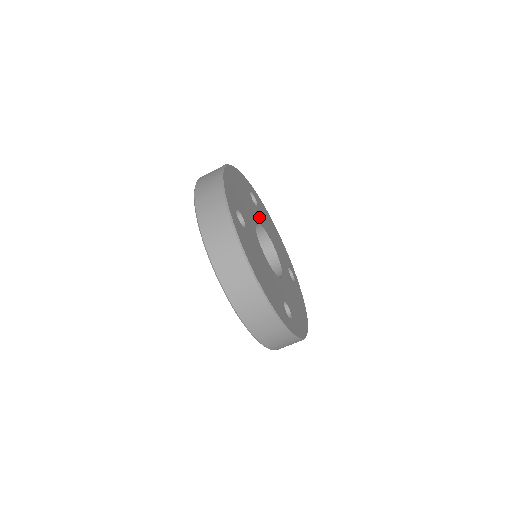
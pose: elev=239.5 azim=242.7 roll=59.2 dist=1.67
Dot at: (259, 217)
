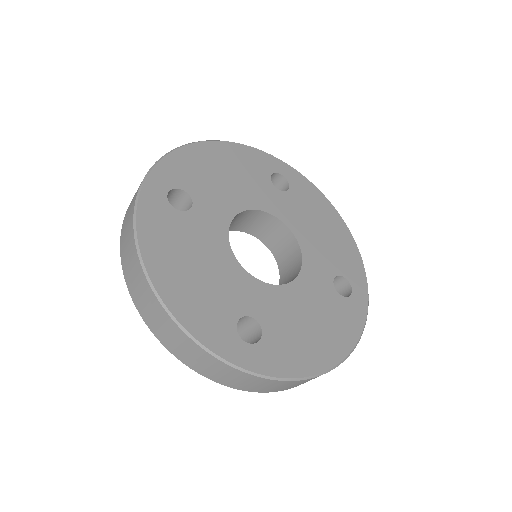
Dot at: (214, 218)
